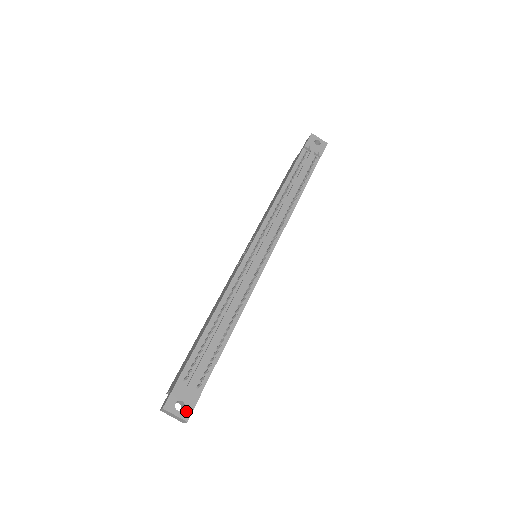
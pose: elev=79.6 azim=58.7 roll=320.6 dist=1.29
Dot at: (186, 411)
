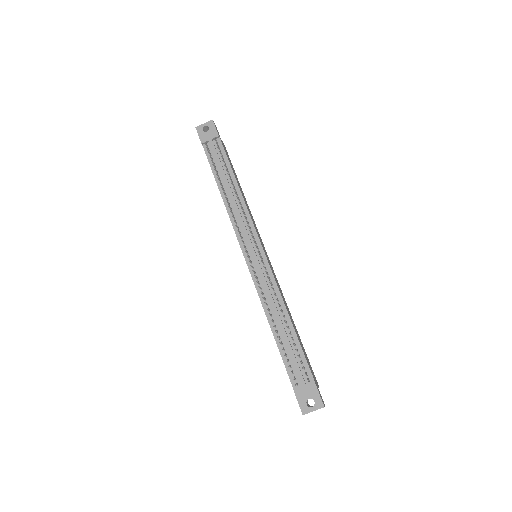
Dot at: (317, 402)
